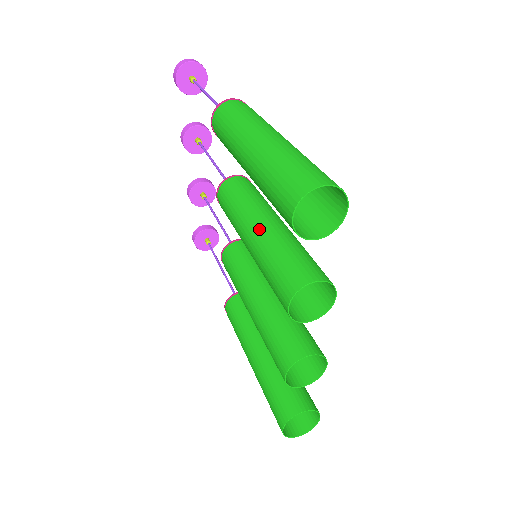
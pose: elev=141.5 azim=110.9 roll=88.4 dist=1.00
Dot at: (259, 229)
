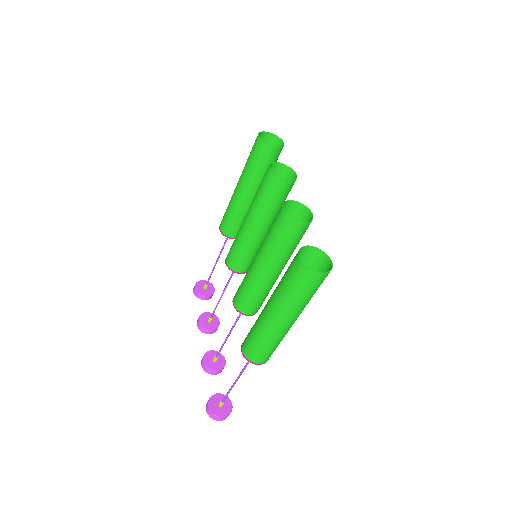
Dot at: occluded
